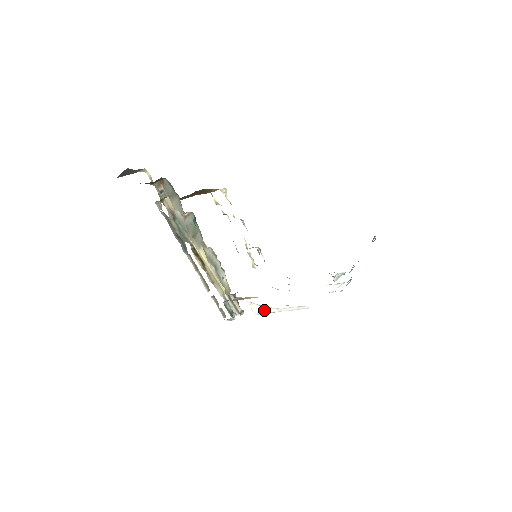
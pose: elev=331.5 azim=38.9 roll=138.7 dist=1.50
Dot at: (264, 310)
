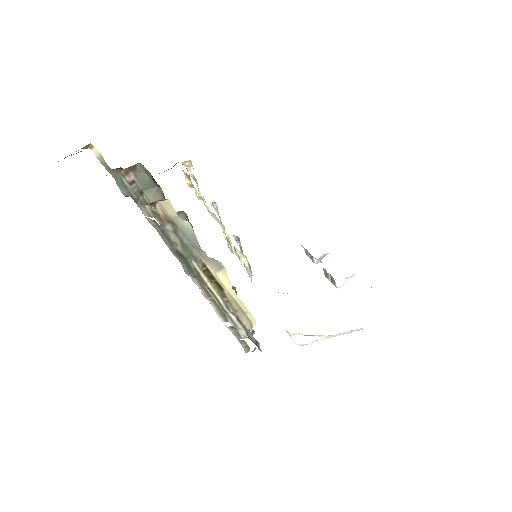
Dot at: (310, 339)
